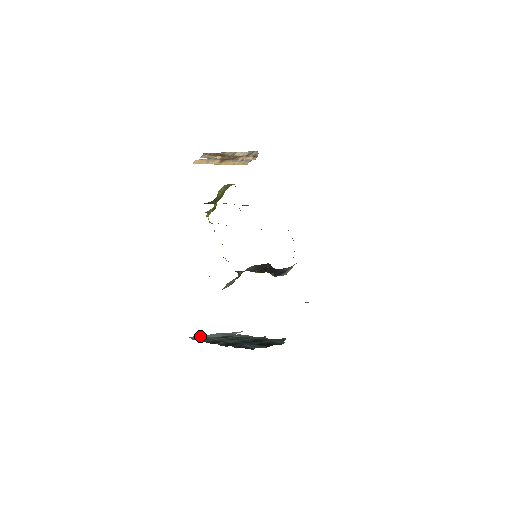
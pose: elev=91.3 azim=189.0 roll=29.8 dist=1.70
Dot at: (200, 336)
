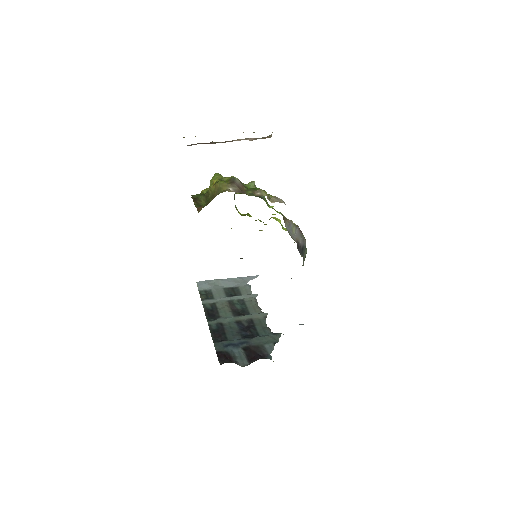
Dot at: (208, 282)
